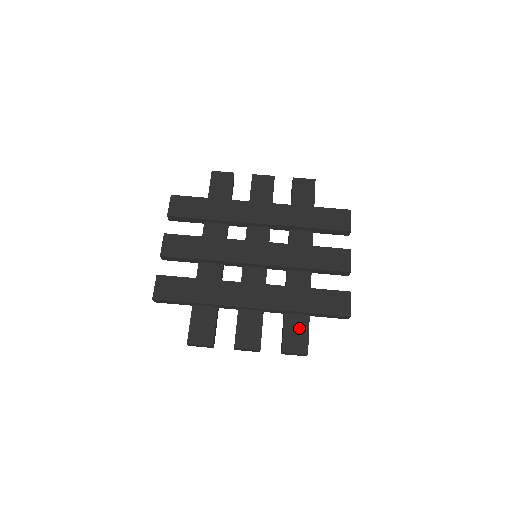
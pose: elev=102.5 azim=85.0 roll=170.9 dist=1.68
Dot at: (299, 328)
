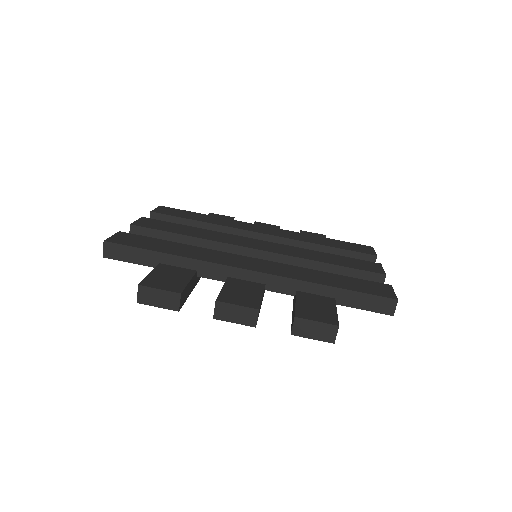
Dot at: (321, 304)
